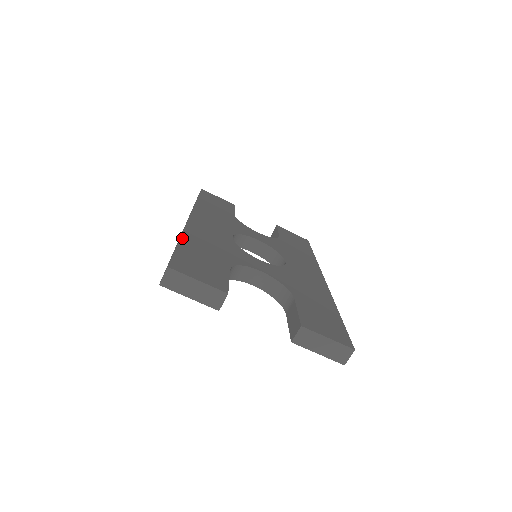
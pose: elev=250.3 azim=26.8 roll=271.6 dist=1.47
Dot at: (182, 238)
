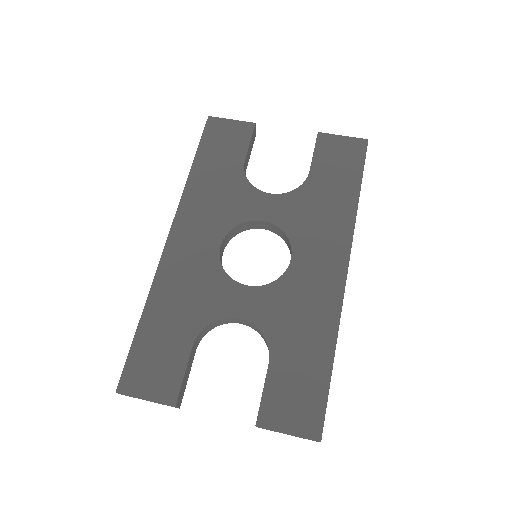
Dot at: (145, 309)
